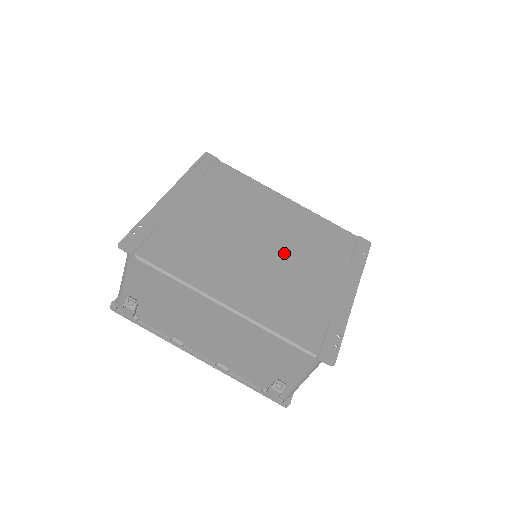
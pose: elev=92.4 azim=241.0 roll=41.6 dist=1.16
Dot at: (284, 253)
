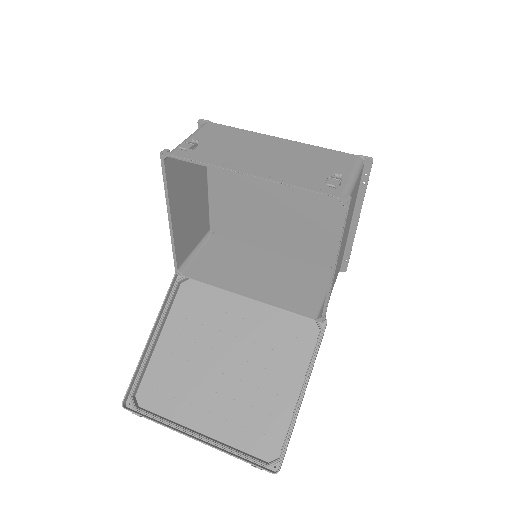
Dot at: occluded
